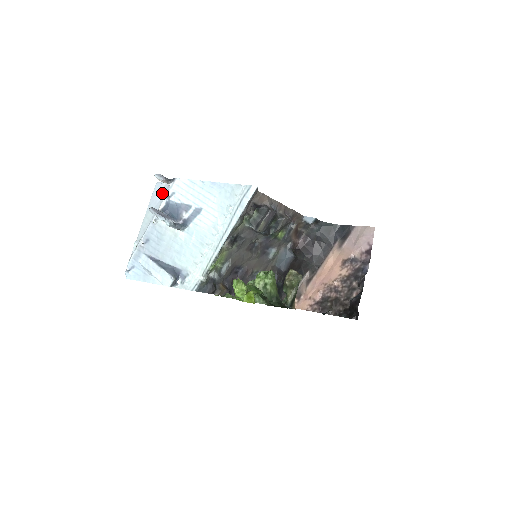
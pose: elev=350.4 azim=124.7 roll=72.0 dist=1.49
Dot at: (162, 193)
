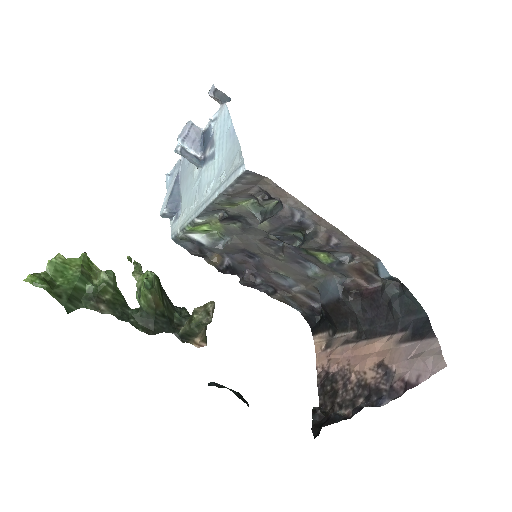
Dot at: occluded
